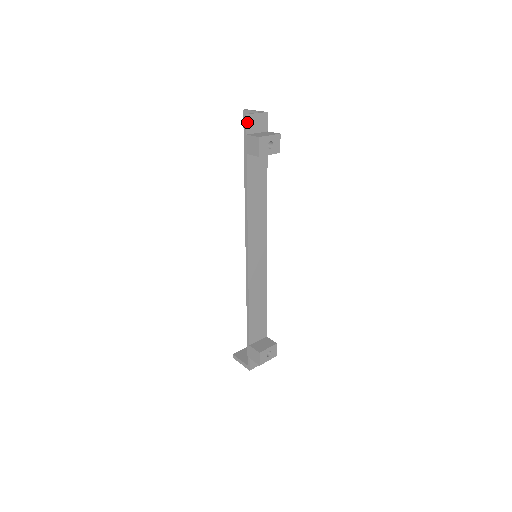
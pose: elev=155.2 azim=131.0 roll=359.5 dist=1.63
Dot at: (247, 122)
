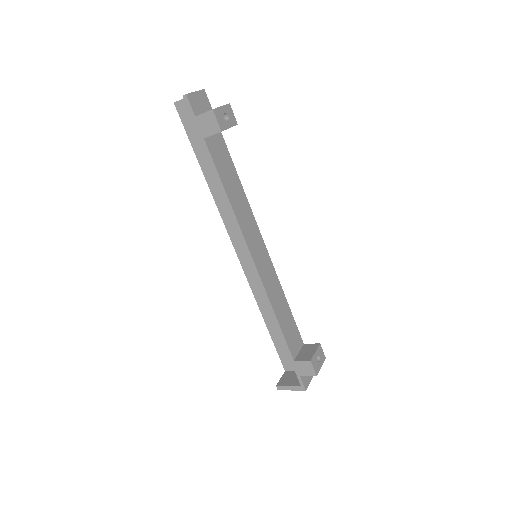
Dot at: (190, 103)
